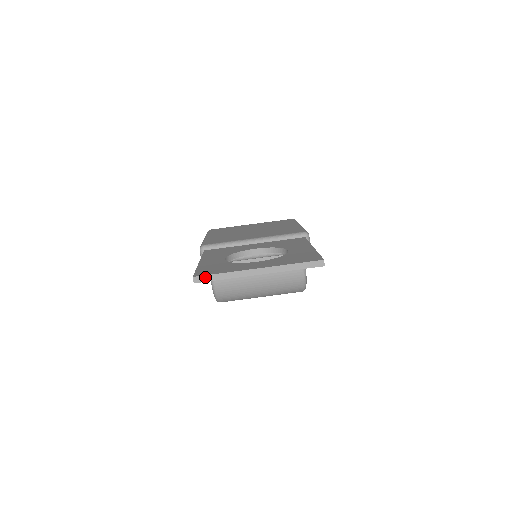
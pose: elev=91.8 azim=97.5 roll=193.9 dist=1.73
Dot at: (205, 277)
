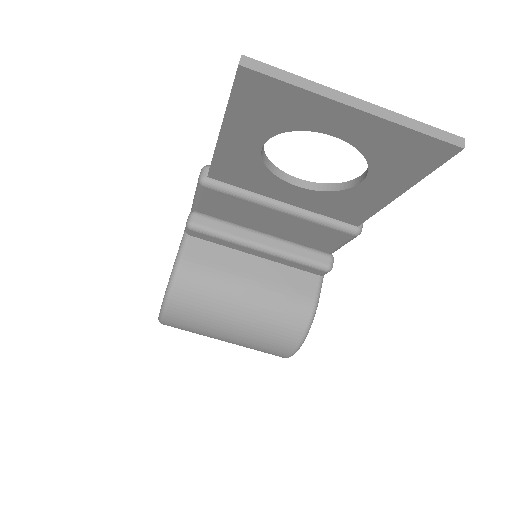
Dot at: (263, 65)
